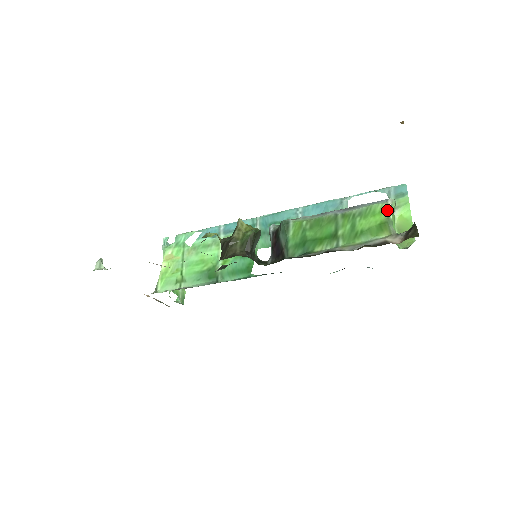
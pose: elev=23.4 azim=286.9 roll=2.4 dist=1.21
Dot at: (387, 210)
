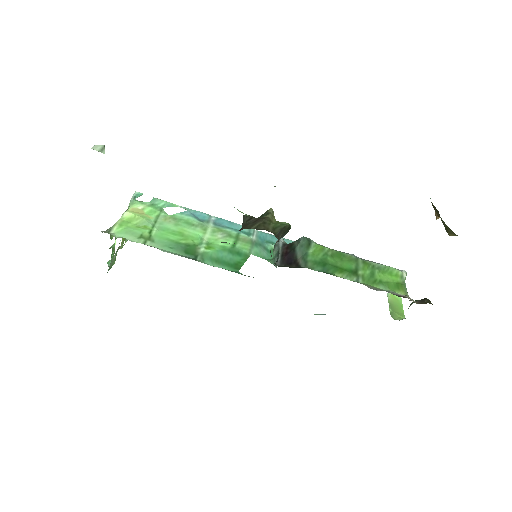
Dot at: (403, 277)
